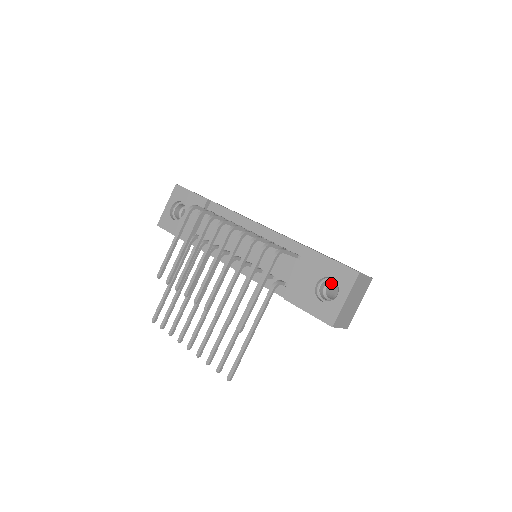
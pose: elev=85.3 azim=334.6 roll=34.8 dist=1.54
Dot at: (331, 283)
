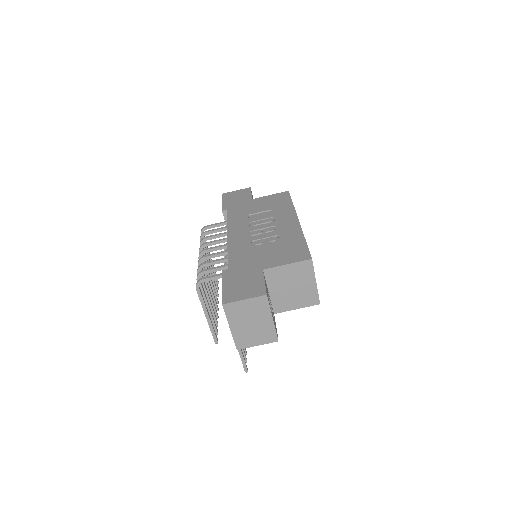
Dot at: occluded
